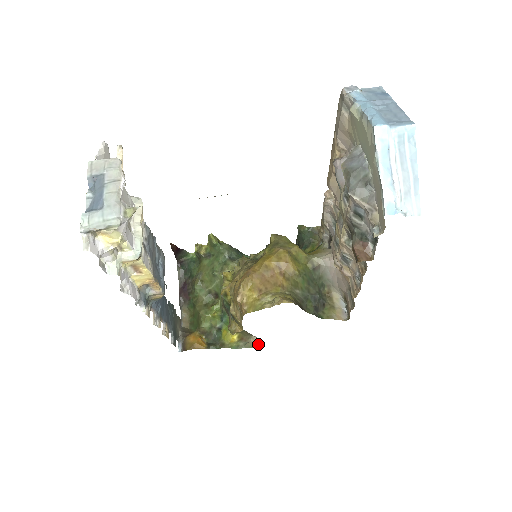
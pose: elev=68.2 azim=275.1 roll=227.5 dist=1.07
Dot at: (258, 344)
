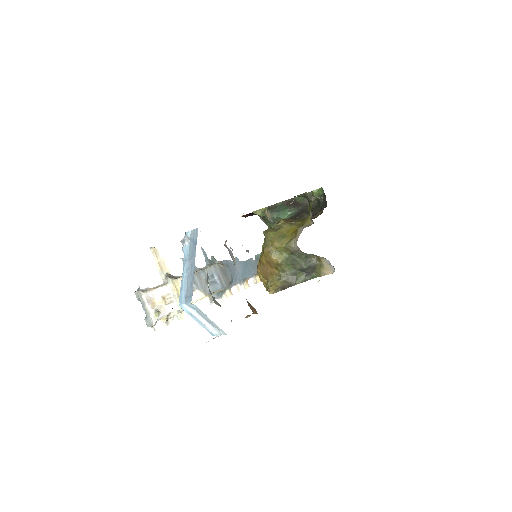
Dot at: occluded
